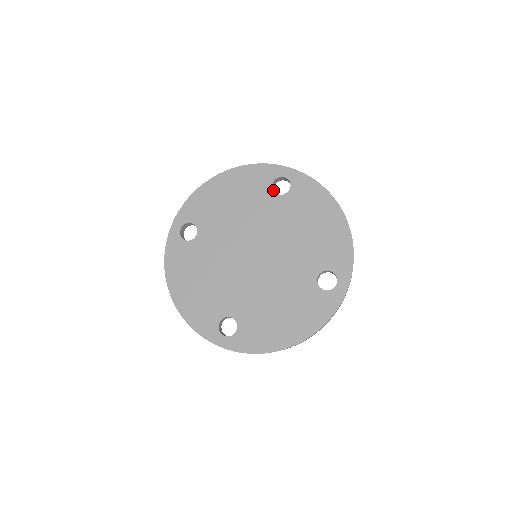
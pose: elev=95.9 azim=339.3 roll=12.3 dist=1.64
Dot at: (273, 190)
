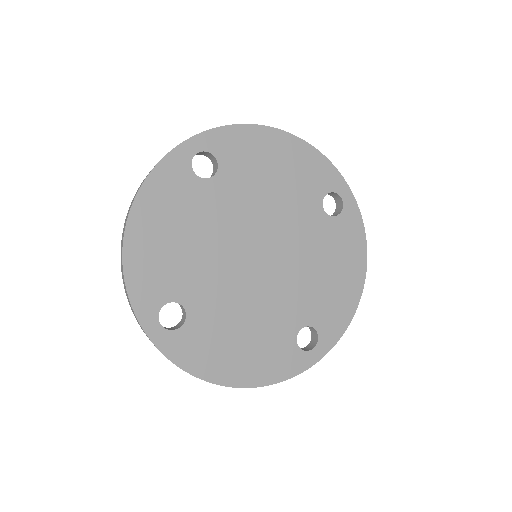
Dot at: occluded
